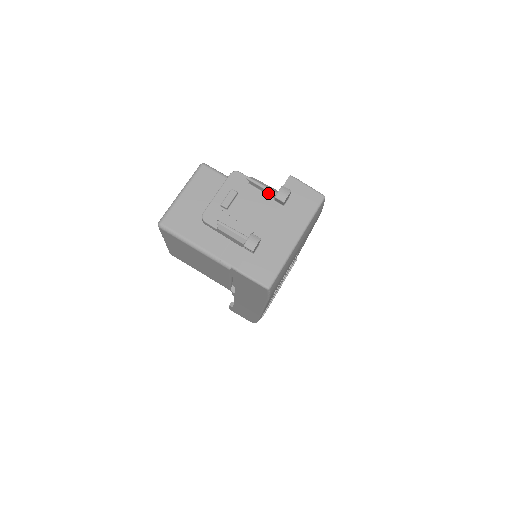
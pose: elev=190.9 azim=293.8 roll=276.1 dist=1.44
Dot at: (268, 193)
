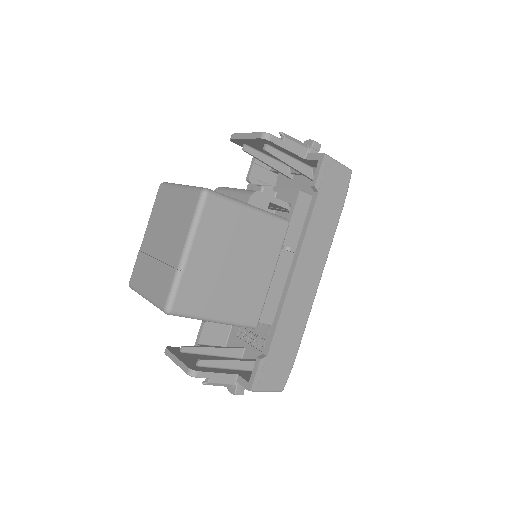
Dot at: occluded
